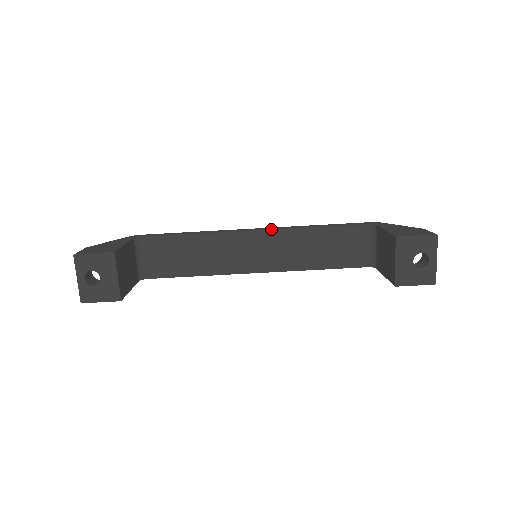
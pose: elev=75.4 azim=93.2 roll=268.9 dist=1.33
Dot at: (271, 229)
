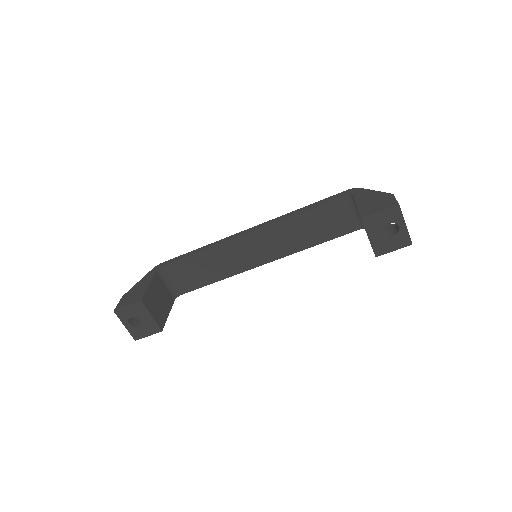
Dot at: (262, 227)
